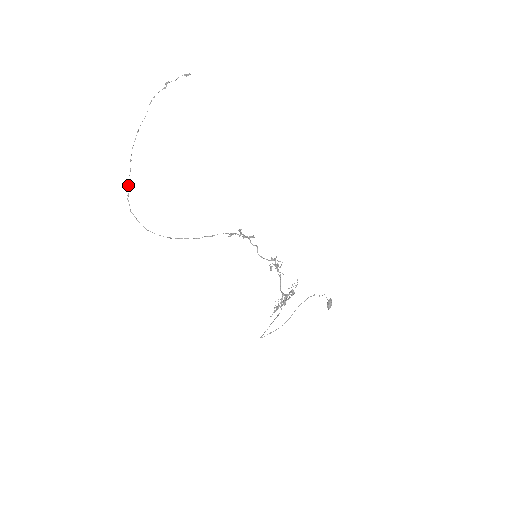
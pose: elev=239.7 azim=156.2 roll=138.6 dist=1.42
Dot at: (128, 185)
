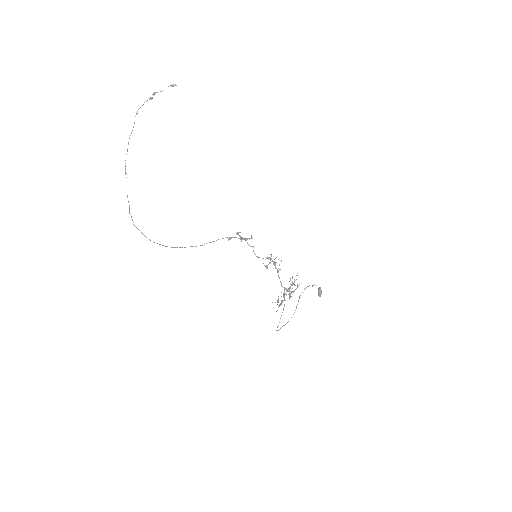
Dot at: occluded
